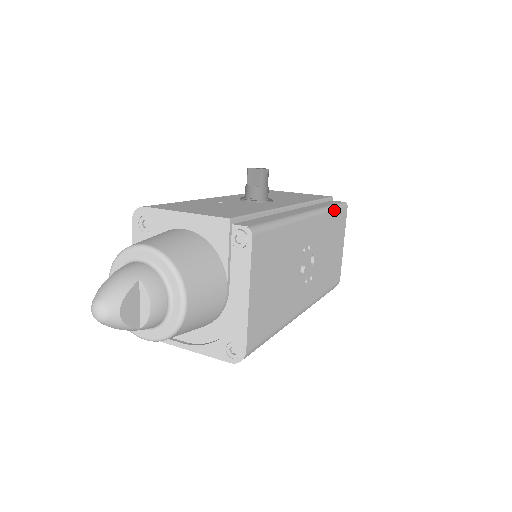
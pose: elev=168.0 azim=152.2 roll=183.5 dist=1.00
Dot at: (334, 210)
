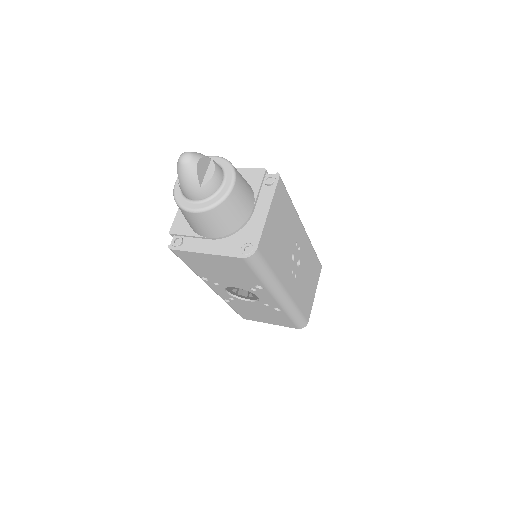
Dot at: (315, 252)
